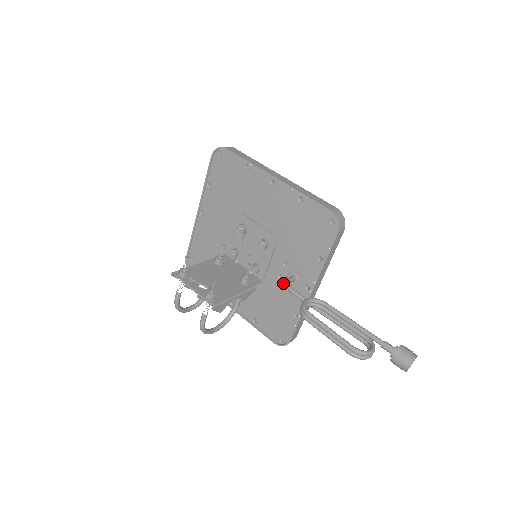
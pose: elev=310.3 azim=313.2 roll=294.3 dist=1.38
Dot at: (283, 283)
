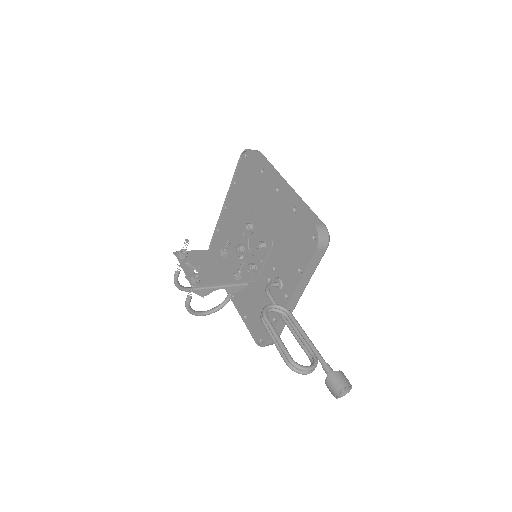
Dot at: occluded
